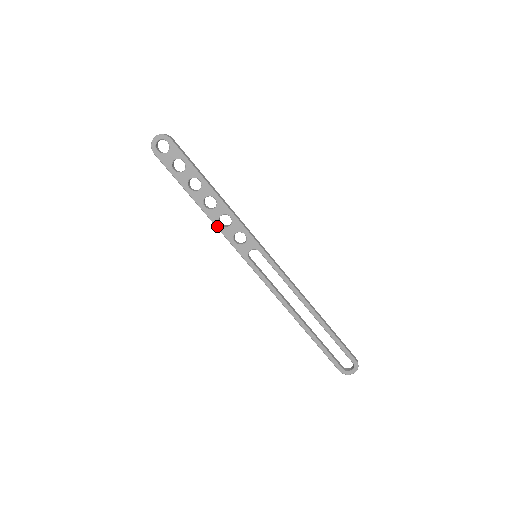
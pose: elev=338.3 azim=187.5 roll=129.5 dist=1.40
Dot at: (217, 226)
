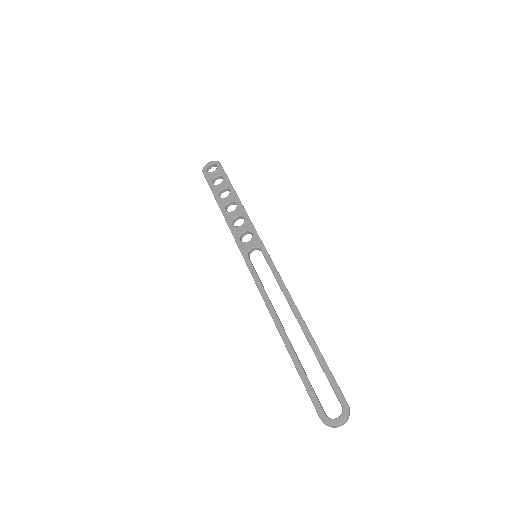
Dot at: (229, 225)
